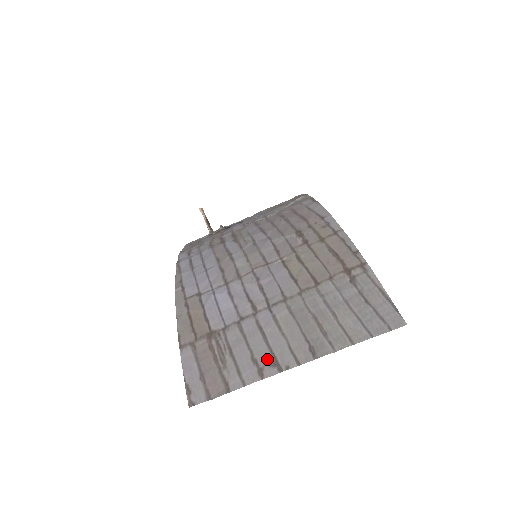
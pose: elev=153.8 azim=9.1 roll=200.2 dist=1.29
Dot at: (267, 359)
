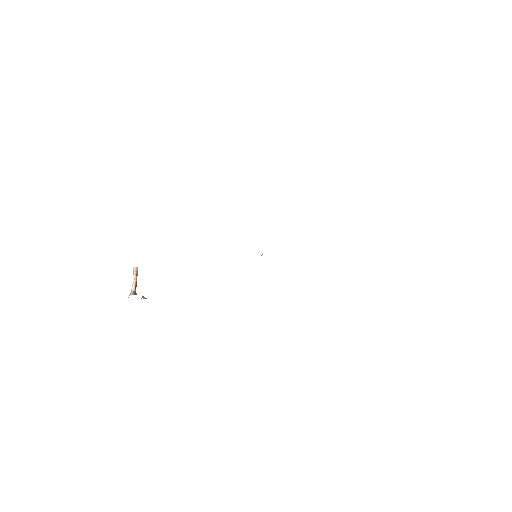
Dot at: occluded
